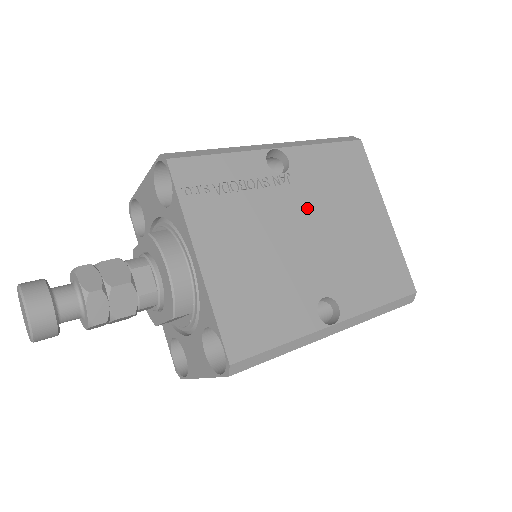
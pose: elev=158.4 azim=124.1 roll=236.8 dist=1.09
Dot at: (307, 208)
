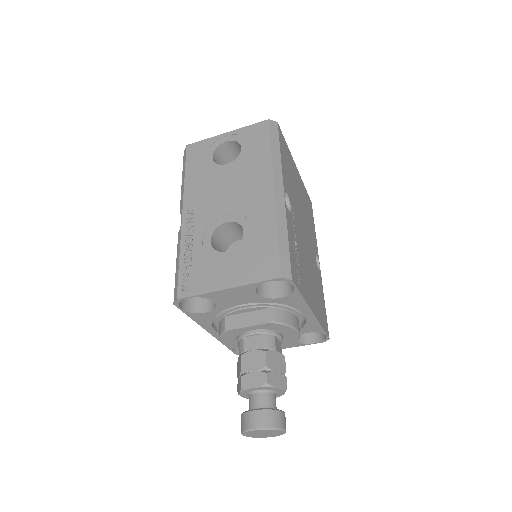
Dot at: (298, 215)
